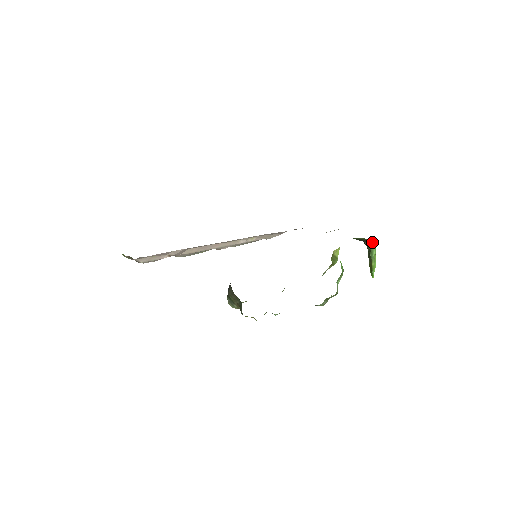
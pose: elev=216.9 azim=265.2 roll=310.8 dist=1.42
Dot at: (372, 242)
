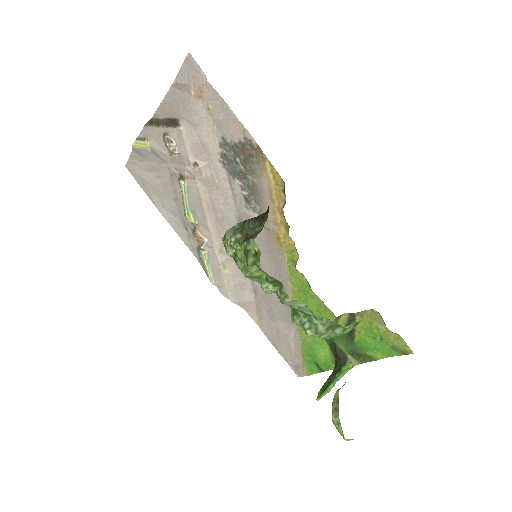
Dot at: (348, 364)
